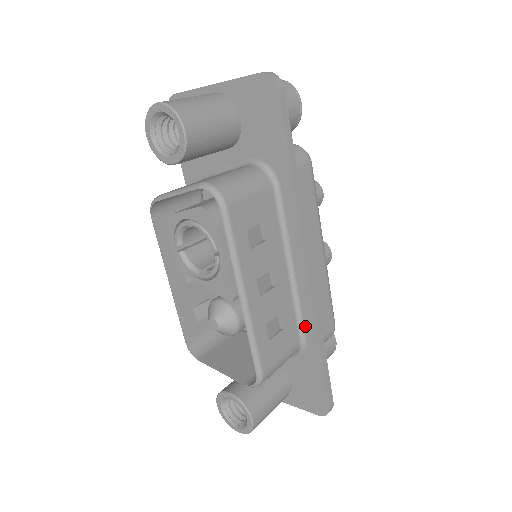
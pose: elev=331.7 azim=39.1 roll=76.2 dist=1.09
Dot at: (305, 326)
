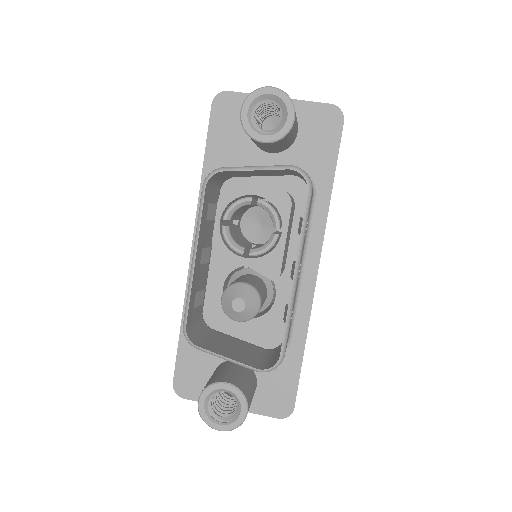
Dot at: (296, 324)
